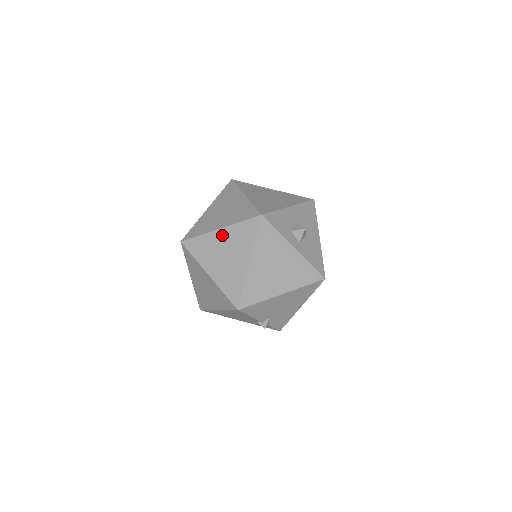
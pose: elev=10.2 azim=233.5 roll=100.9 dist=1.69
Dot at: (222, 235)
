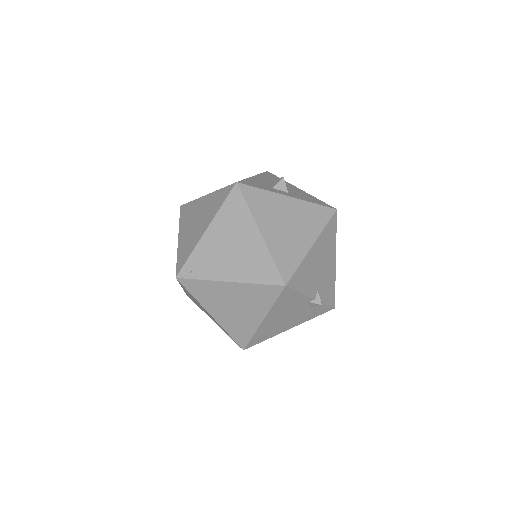
Dot at: (213, 233)
